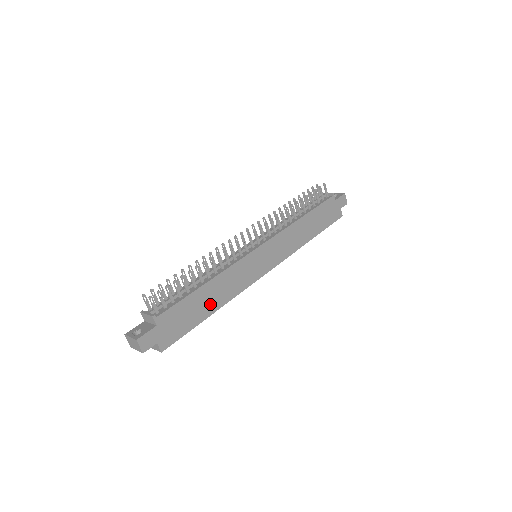
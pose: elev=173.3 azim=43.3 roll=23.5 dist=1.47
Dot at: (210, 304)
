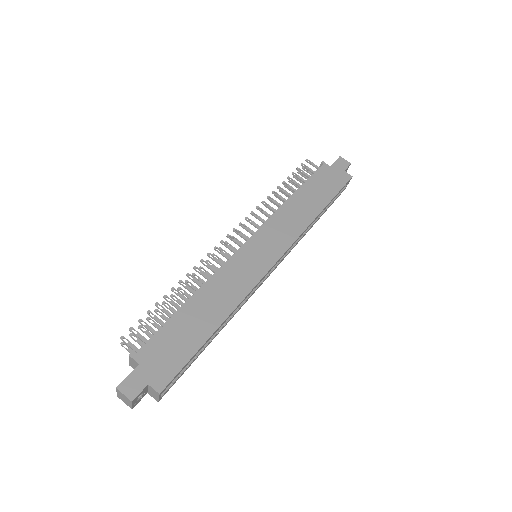
Dot at: (207, 320)
